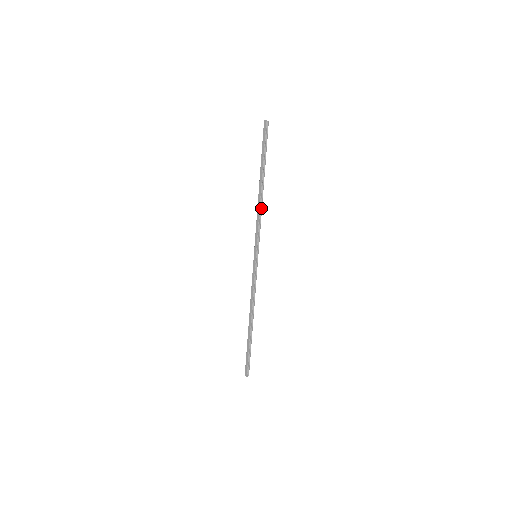
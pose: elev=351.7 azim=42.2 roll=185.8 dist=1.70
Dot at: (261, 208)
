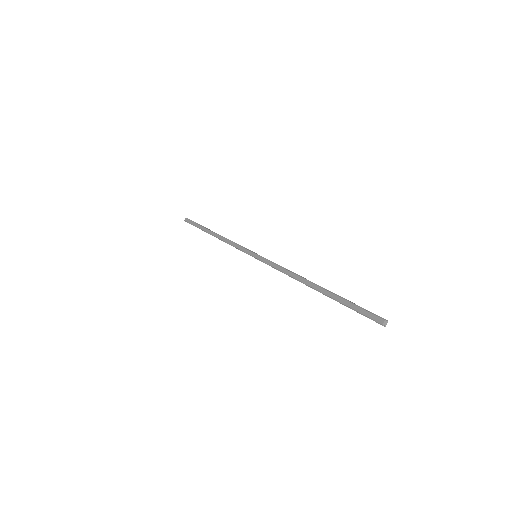
Dot at: (227, 239)
